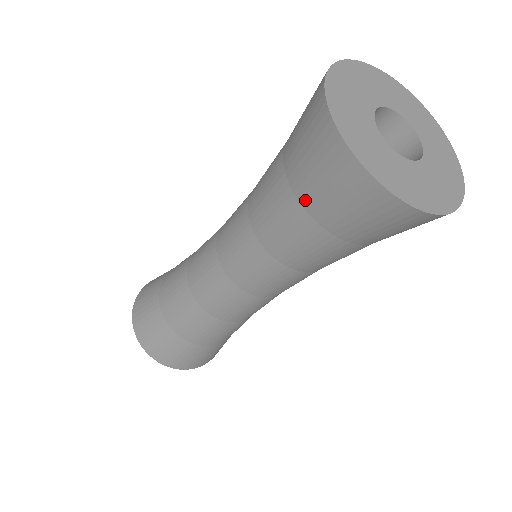
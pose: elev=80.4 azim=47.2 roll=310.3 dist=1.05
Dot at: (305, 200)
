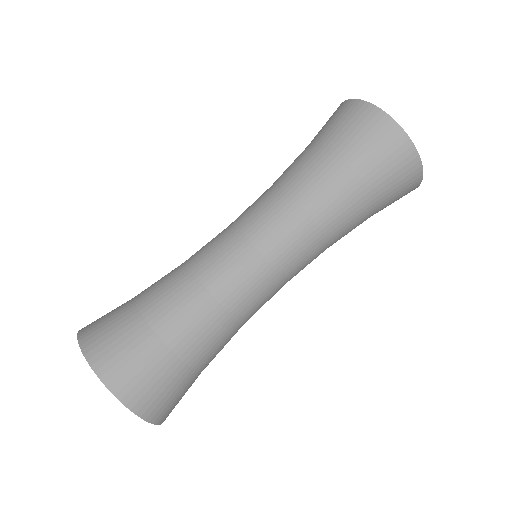
Dot at: (325, 141)
